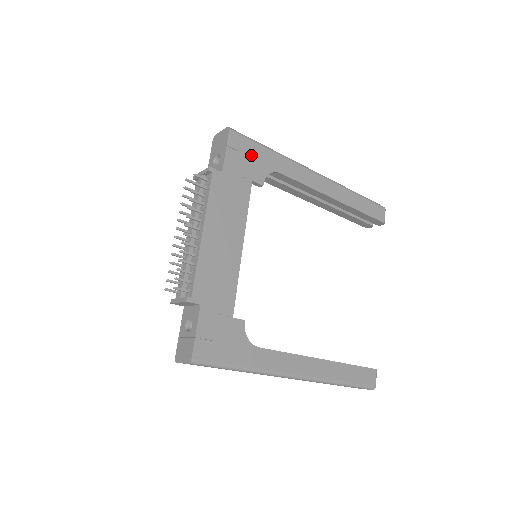
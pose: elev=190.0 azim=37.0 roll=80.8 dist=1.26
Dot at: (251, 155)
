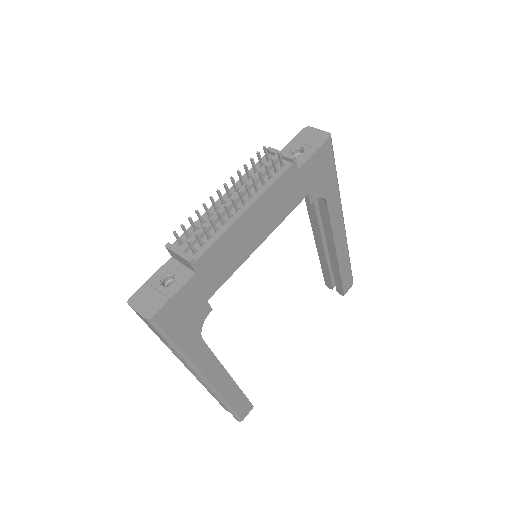
Dot at: (324, 172)
